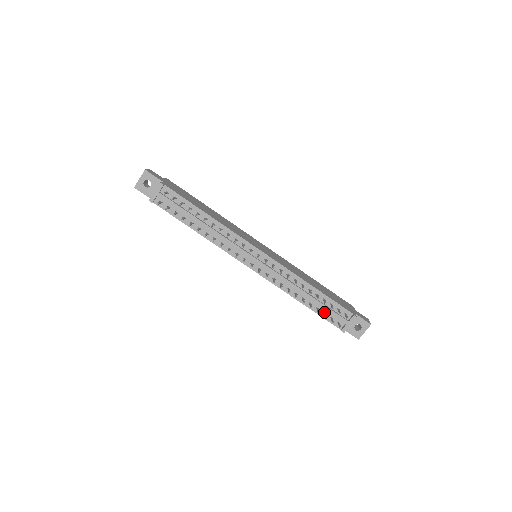
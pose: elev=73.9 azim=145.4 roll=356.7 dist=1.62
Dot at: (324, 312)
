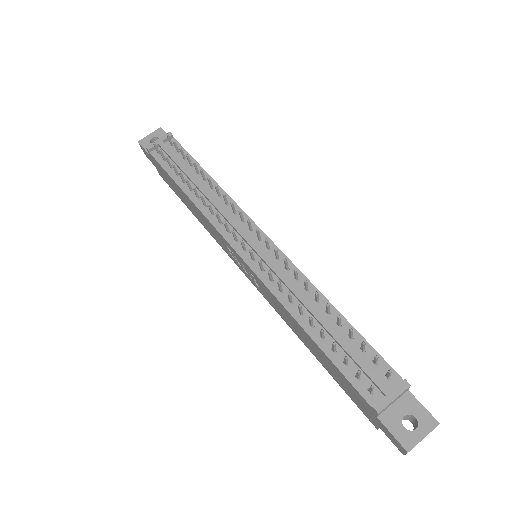
Dot at: occluded
